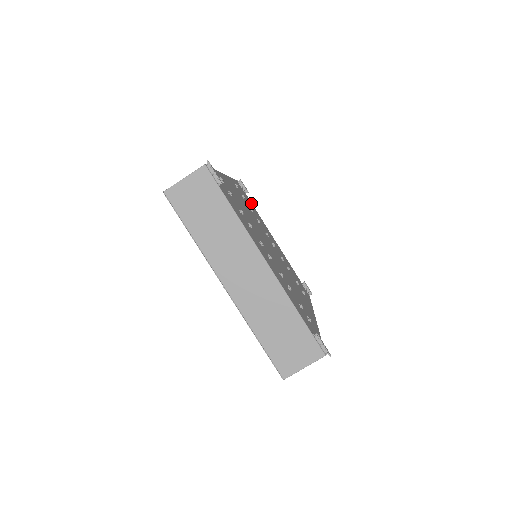
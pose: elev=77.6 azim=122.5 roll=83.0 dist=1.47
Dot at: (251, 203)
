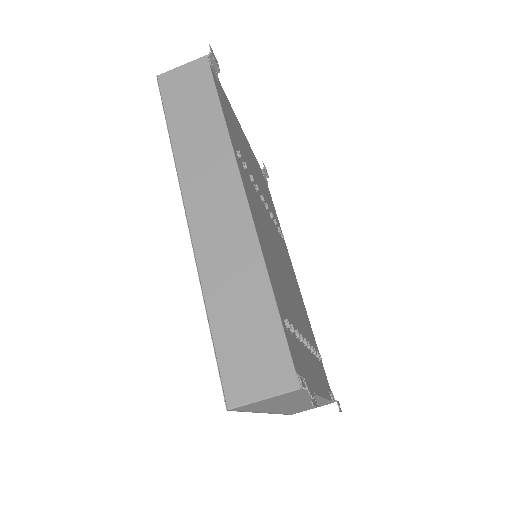
Dot at: (224, 94)
